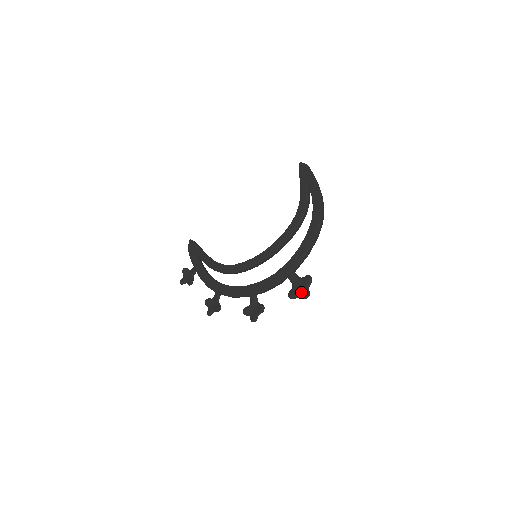
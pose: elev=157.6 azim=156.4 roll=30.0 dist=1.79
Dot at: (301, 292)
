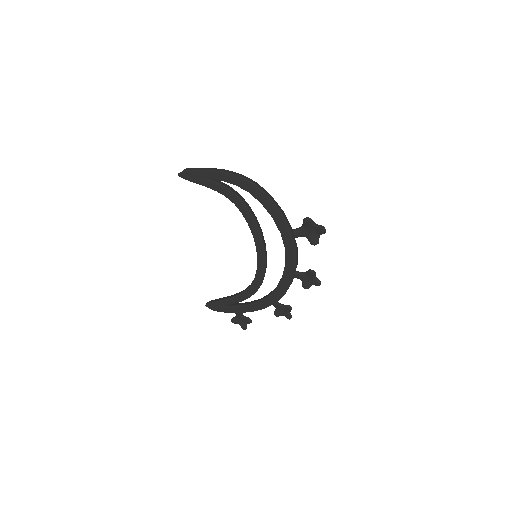
Dot at: (316, 233)
